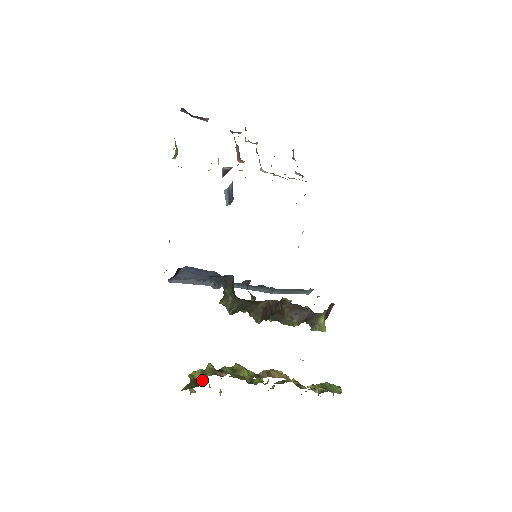
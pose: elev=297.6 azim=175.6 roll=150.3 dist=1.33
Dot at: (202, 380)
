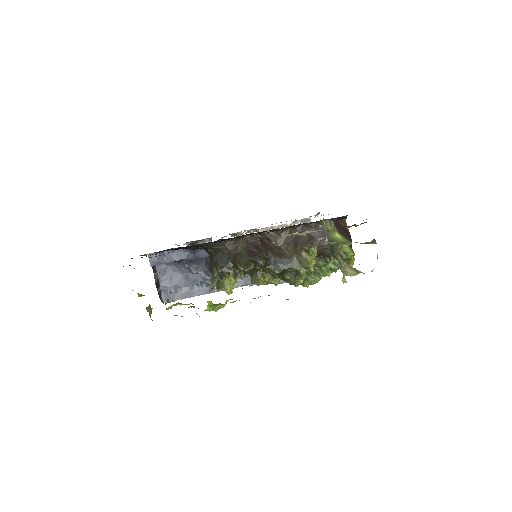
Dot at: (134, 268)
